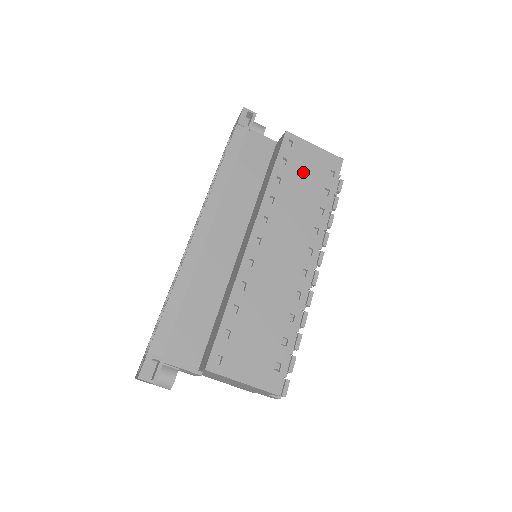
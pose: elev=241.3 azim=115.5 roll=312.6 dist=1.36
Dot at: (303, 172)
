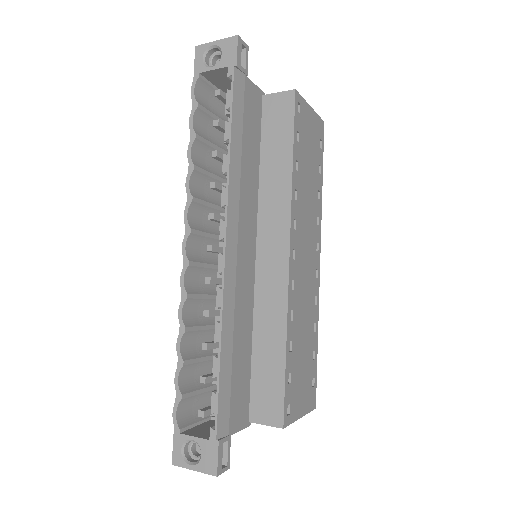
Dot at: (308, 148)
